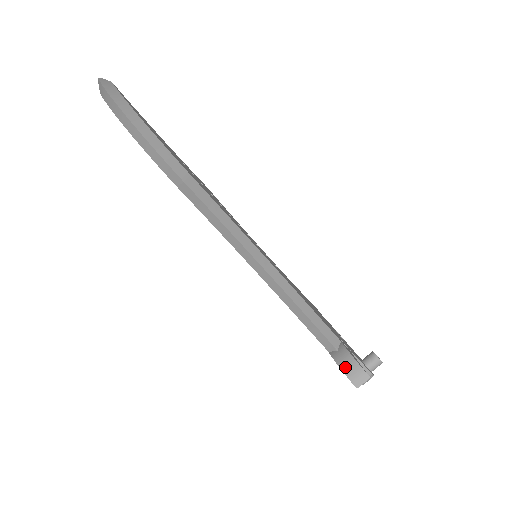
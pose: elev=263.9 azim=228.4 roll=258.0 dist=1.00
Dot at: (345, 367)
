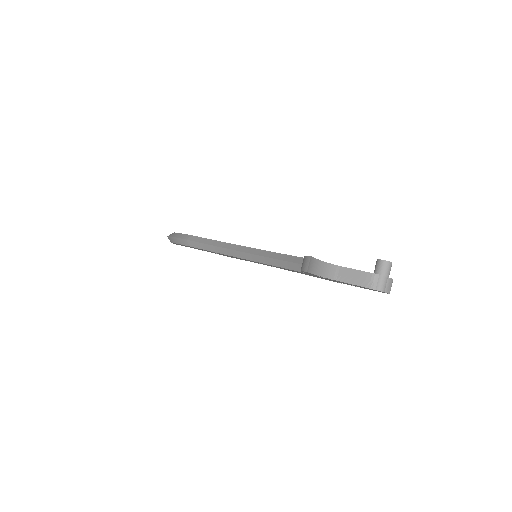
Dot at: (301, 267)
